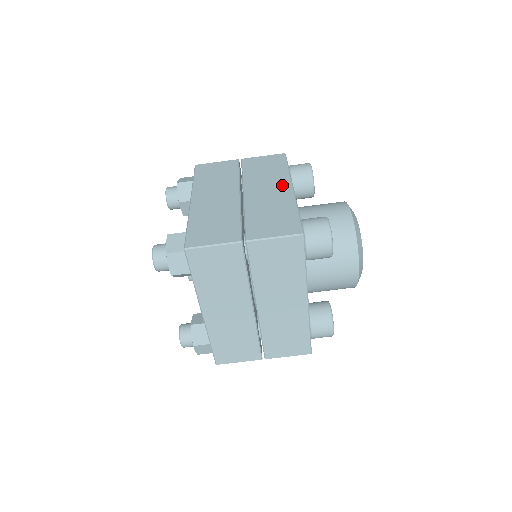
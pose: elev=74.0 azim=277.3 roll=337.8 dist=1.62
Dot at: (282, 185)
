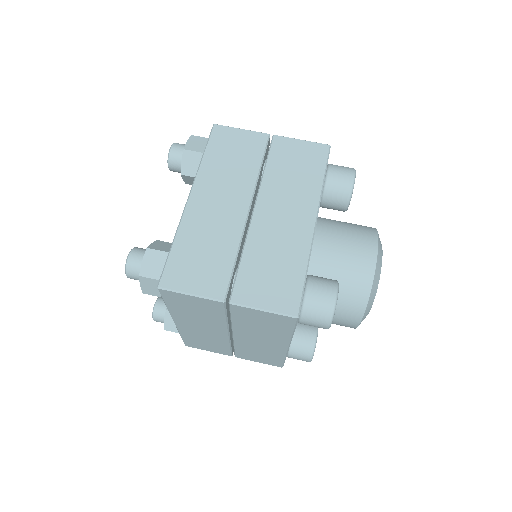
Dot at: occluded
